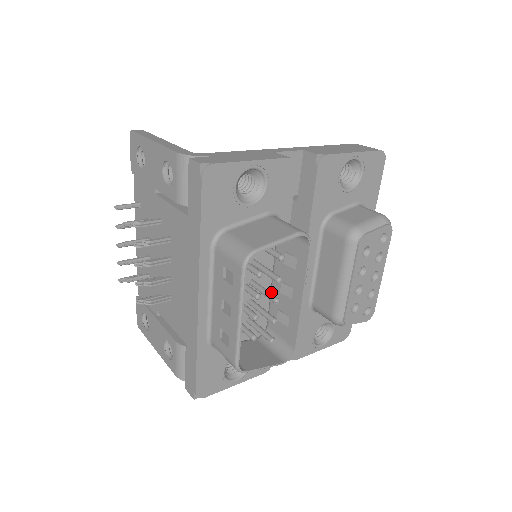
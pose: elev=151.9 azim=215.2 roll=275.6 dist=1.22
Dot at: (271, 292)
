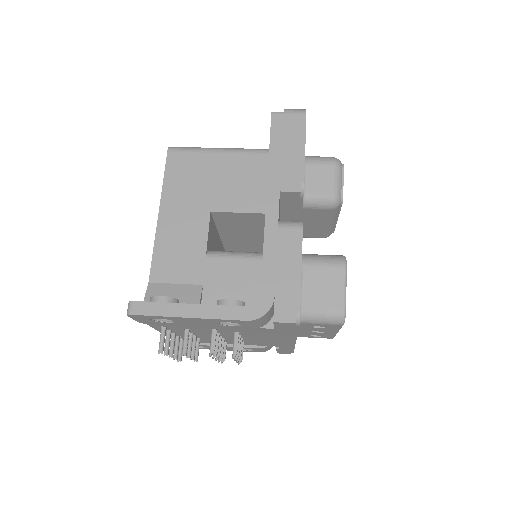
Dot at: occluded
